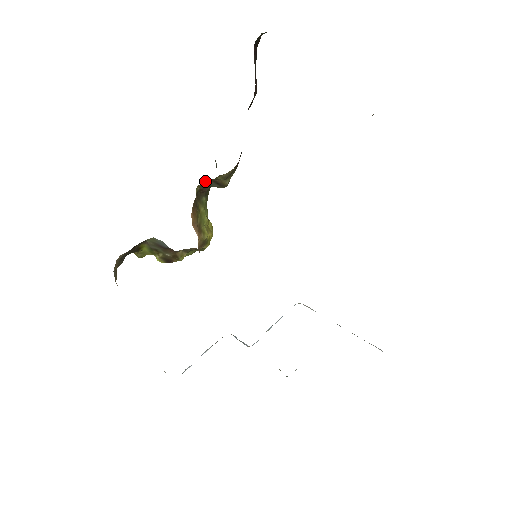
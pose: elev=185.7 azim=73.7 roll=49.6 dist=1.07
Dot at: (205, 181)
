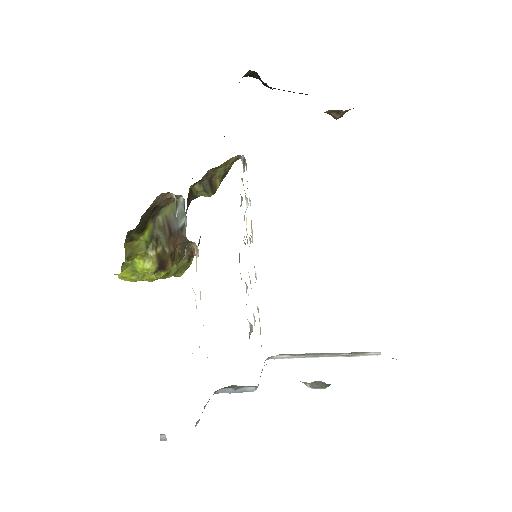
Dot at: (207, 173)
